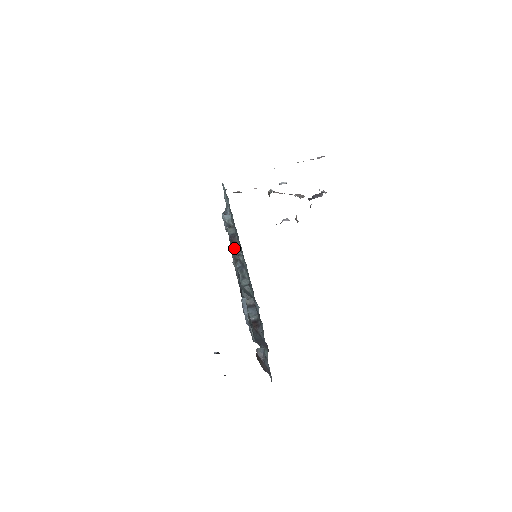
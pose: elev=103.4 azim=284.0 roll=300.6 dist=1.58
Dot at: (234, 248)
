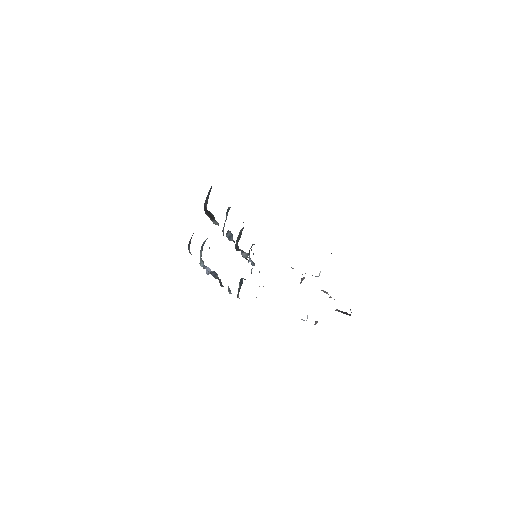
Dot at: occluded
